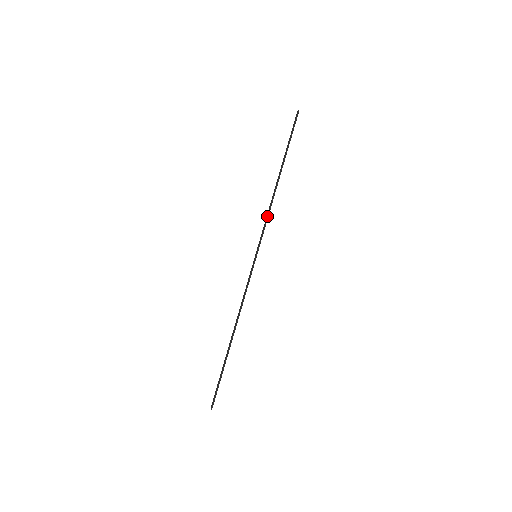
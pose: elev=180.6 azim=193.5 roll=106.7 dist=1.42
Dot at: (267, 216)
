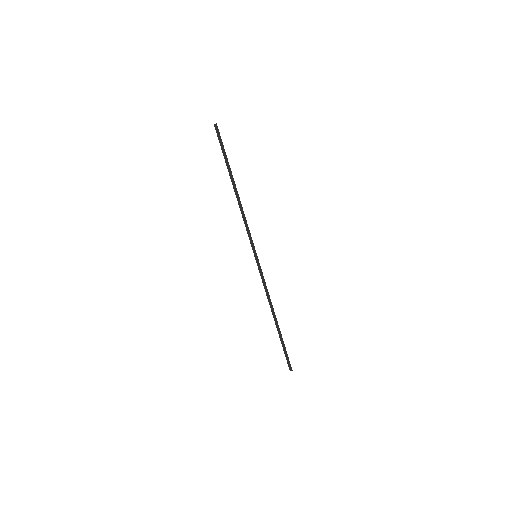
Dot at: (246, 223)
